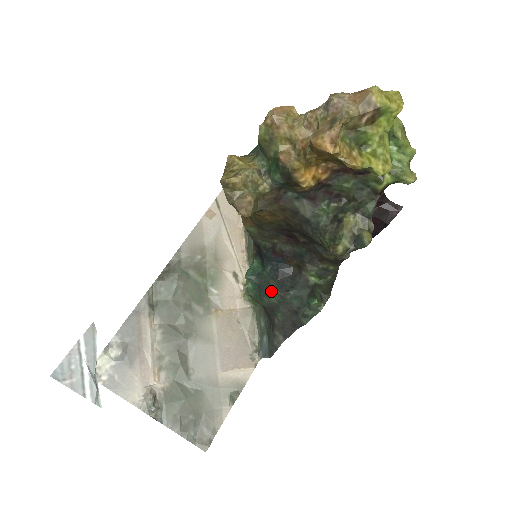
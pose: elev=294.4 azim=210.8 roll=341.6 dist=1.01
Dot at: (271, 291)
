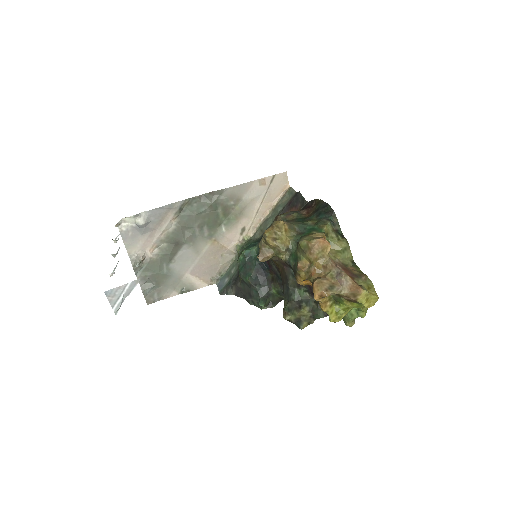
Dot at: (248, 276)
